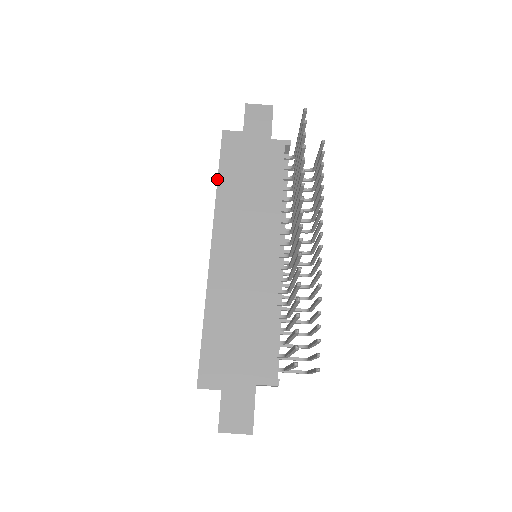
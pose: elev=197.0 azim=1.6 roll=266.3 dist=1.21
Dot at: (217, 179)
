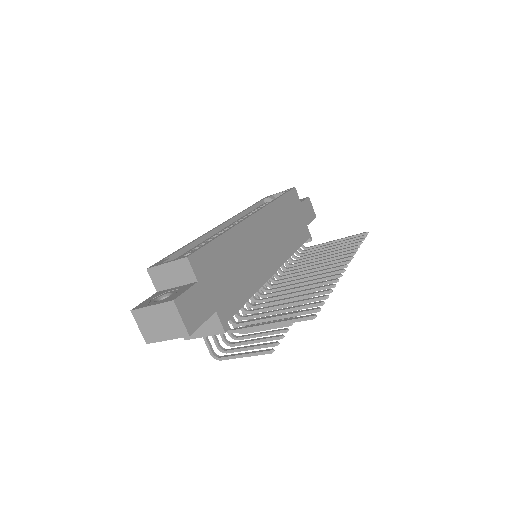
Dot at: (279, 197)
